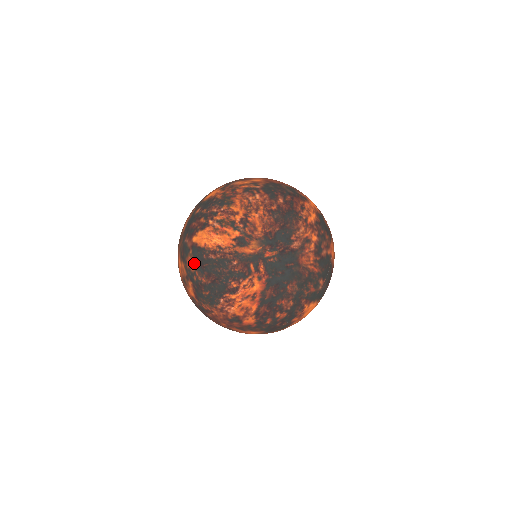
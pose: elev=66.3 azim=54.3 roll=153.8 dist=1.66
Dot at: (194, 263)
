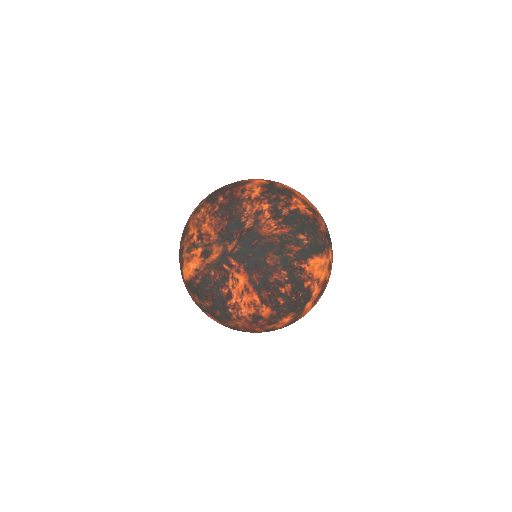
Dot at: (195, 296)
